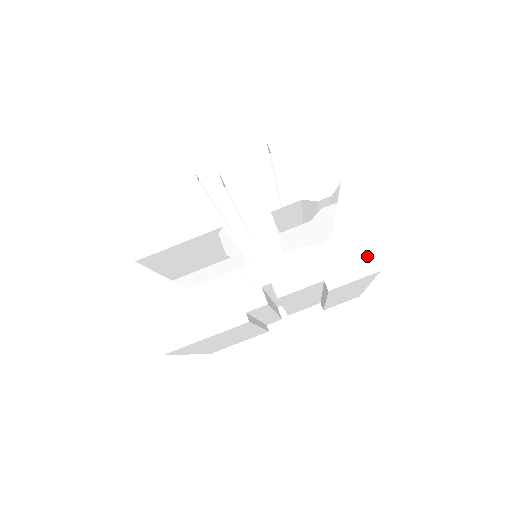
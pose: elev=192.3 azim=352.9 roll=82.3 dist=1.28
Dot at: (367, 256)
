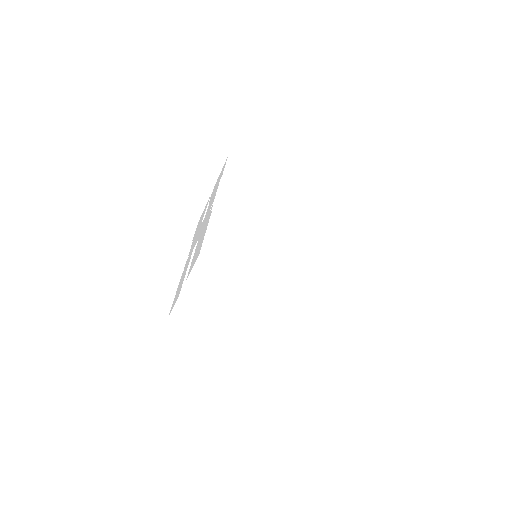
Dot at: occluded
